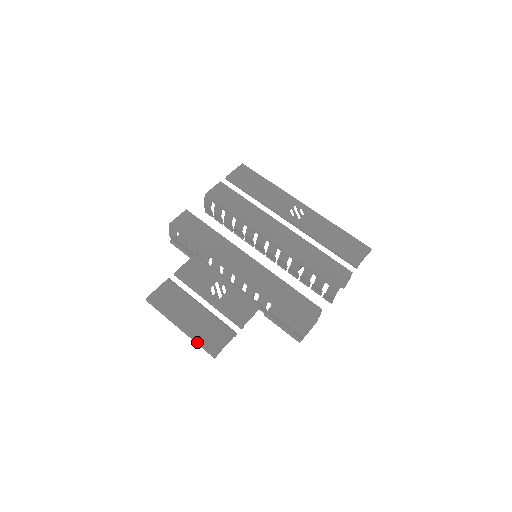
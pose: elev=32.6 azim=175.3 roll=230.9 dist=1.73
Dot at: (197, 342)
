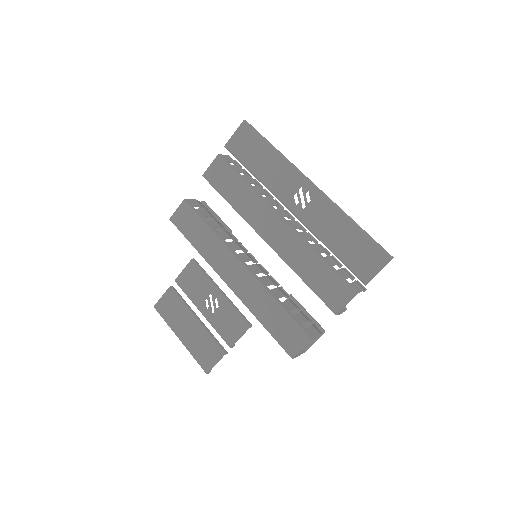
Dot at: (193, 357)
